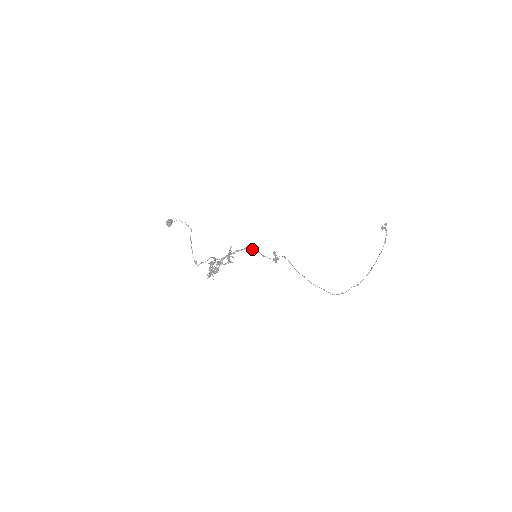
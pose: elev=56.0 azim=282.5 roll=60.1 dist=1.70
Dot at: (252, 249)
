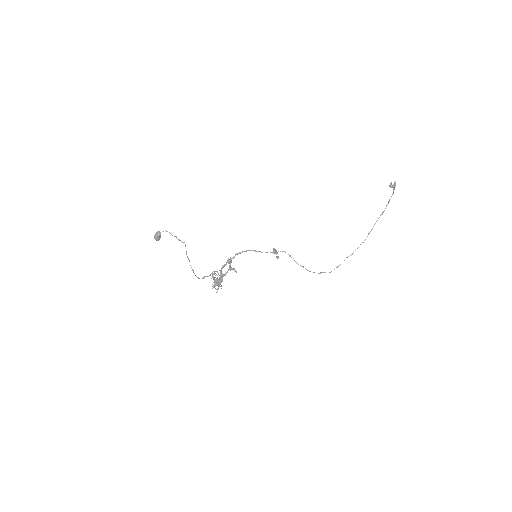
Dot at: (251, 250)
